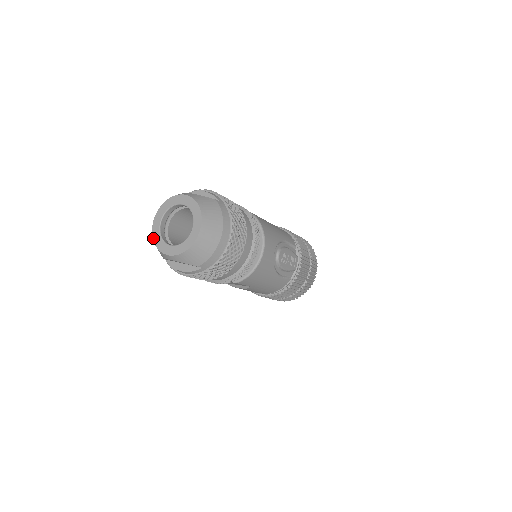
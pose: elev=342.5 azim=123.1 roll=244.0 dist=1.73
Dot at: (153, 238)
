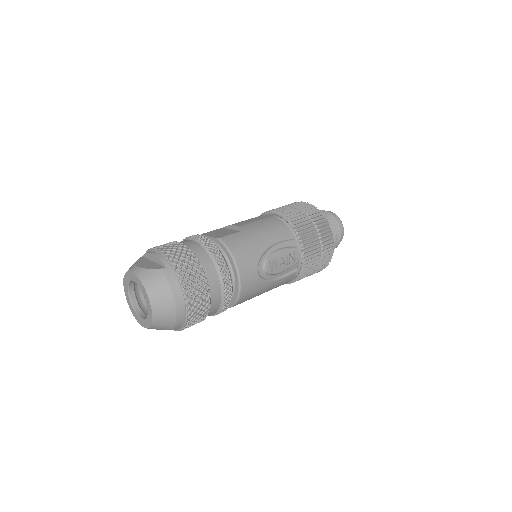
Dot at: occluded
